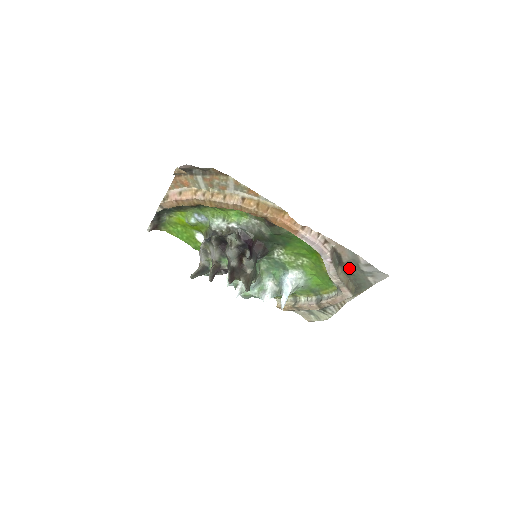
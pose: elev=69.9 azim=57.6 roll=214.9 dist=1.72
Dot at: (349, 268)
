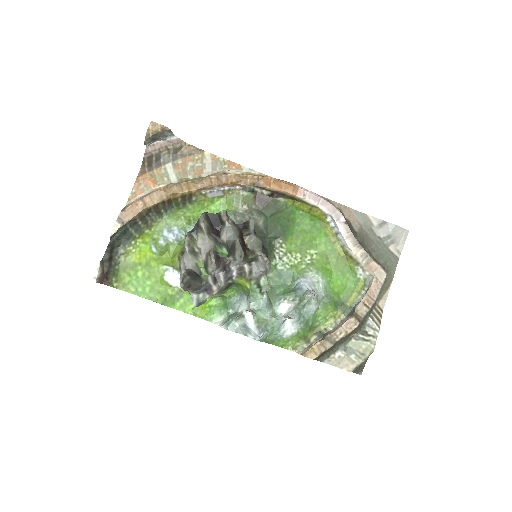
Dot at: (365, 241)
